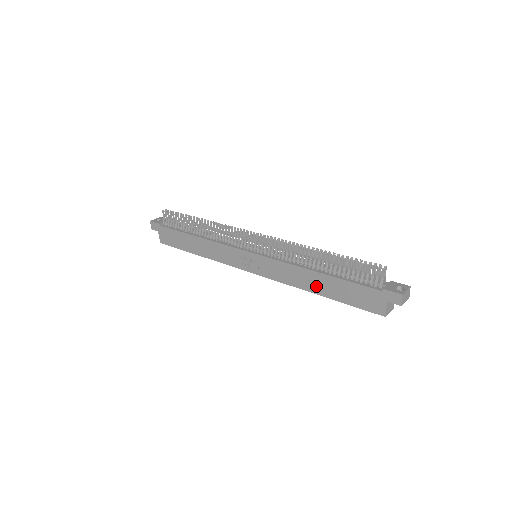
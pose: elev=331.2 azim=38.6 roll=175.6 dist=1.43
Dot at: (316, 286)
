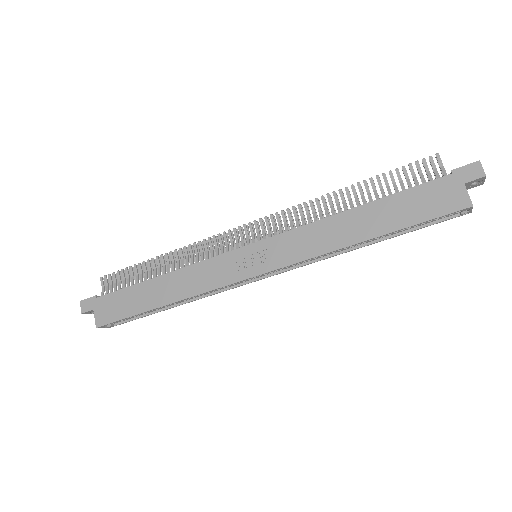
Dot at: (359, 229)
